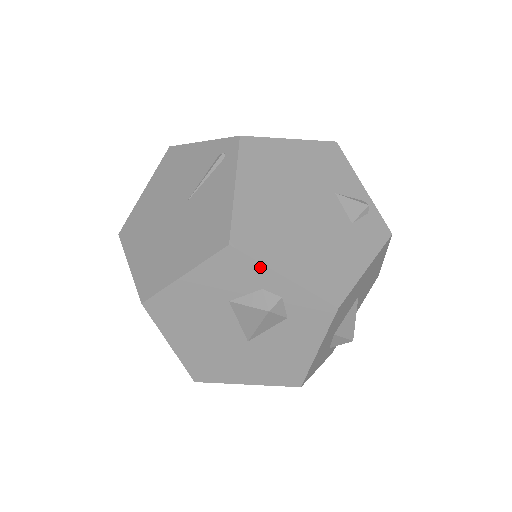
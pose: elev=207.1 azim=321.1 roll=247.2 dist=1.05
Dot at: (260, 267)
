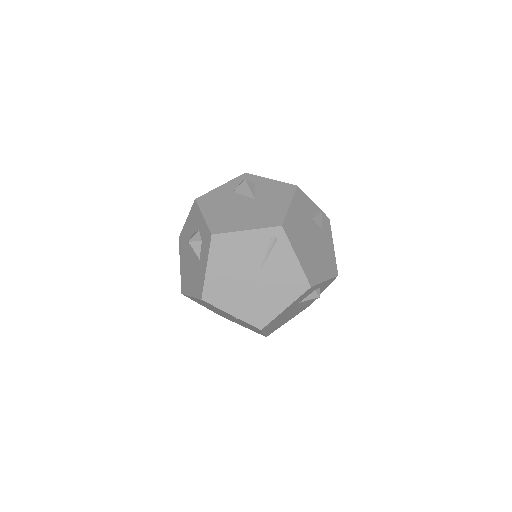
Dot at: (318, 285)
